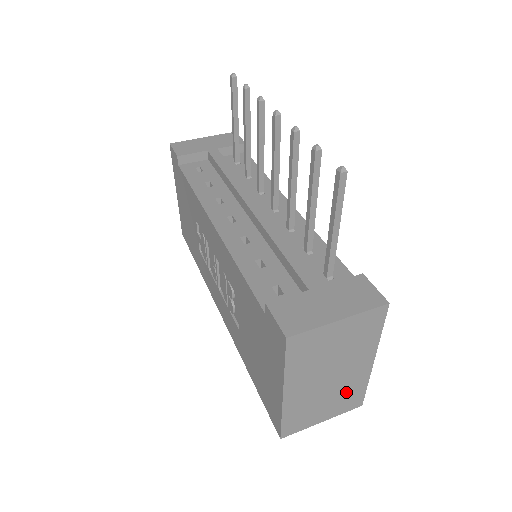
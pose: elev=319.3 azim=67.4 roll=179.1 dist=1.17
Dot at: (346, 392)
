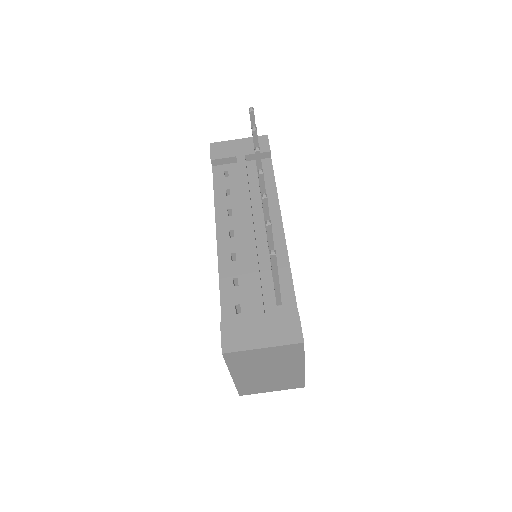
Dot at: (287, 380)
